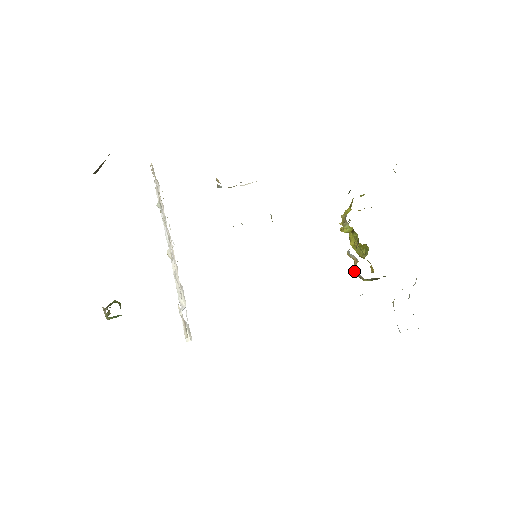
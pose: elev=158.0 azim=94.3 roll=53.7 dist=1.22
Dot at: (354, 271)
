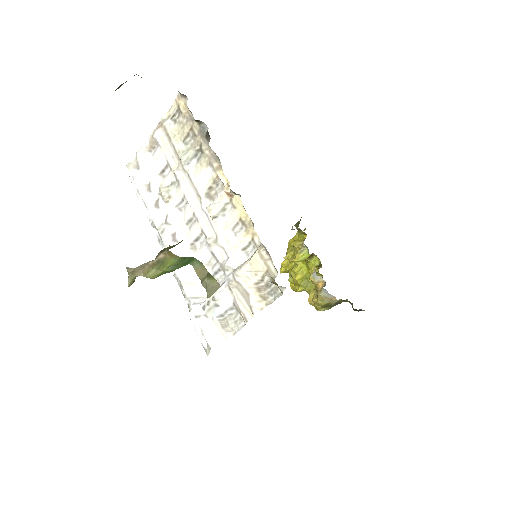
Dot at: (323, 293)
